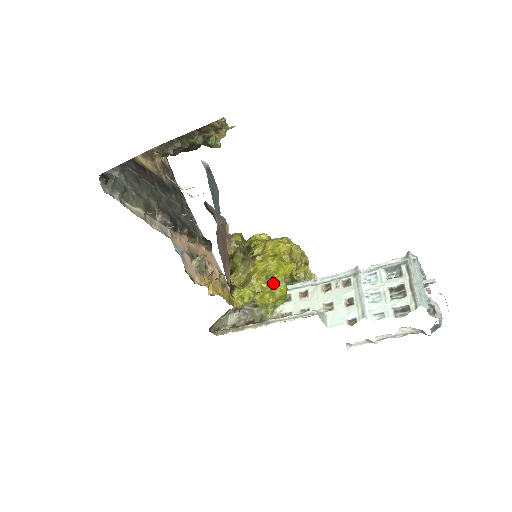
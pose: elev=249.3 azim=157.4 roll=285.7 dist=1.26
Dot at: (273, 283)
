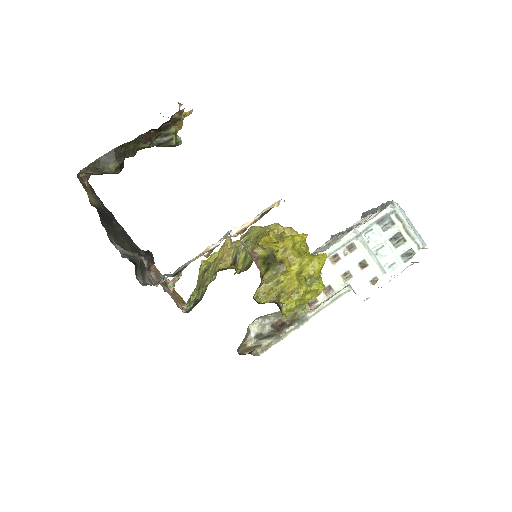
Dot at: (311, 282)
